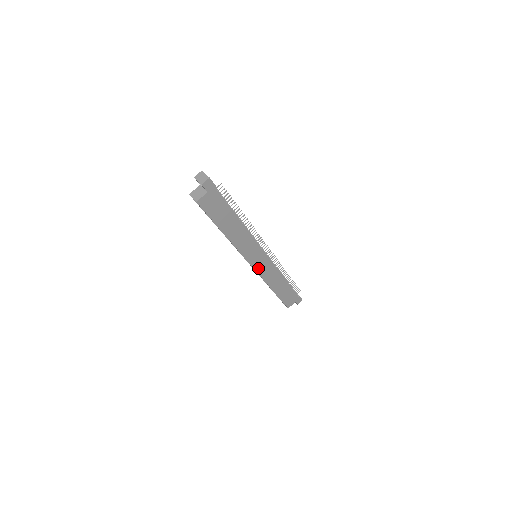
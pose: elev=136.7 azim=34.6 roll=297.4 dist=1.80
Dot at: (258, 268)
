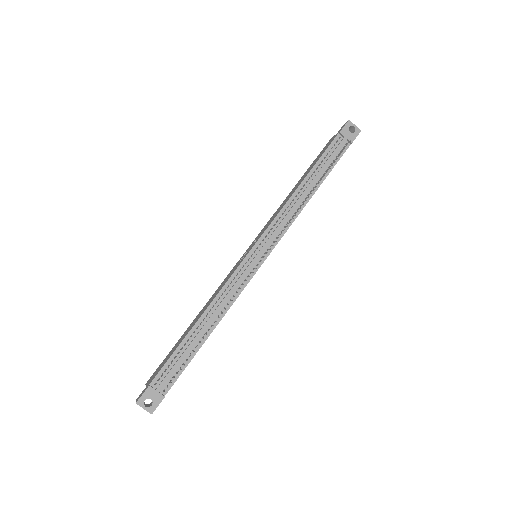
Dot at: occluded
